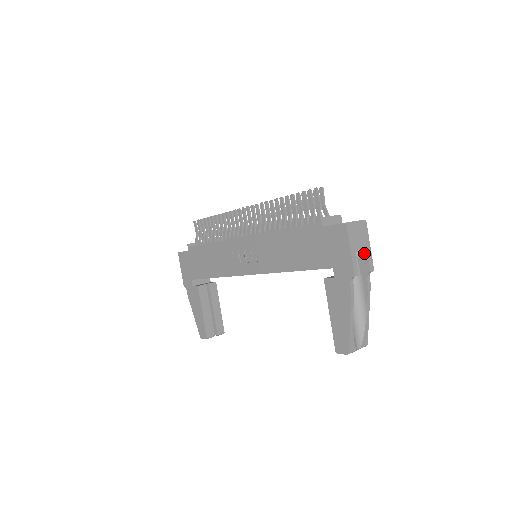
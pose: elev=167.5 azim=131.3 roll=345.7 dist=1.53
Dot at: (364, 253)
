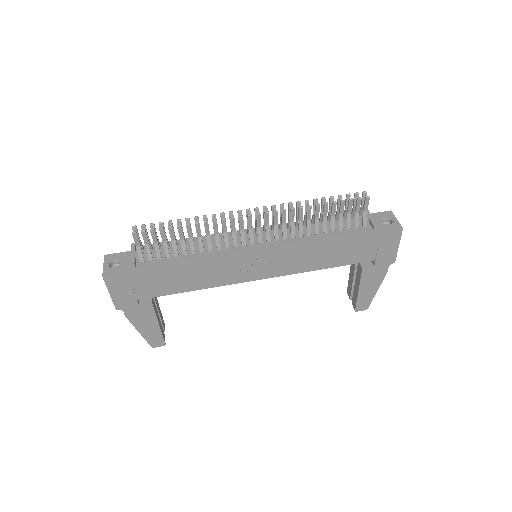
Dot at: occluded
